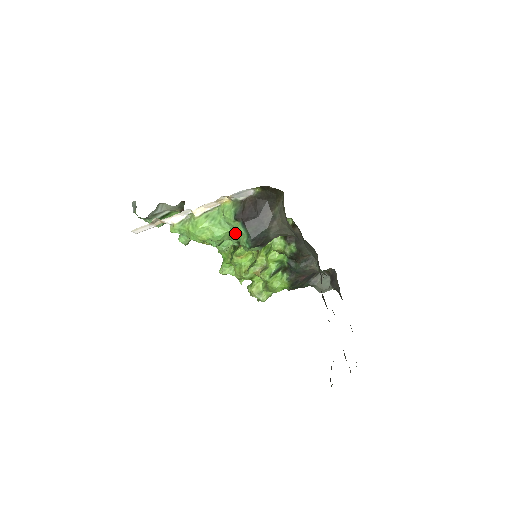
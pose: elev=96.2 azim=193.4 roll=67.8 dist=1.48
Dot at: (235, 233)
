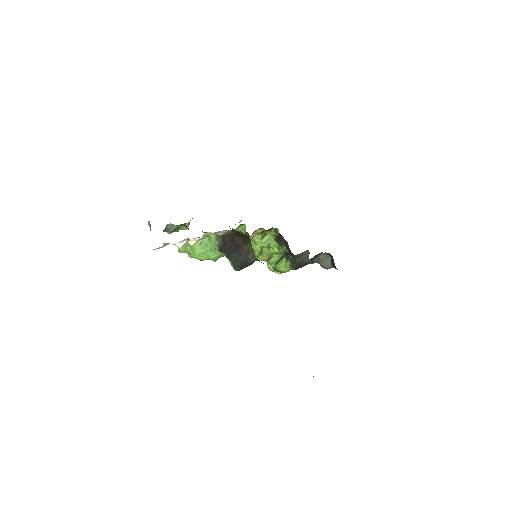
Dot at: occluded
